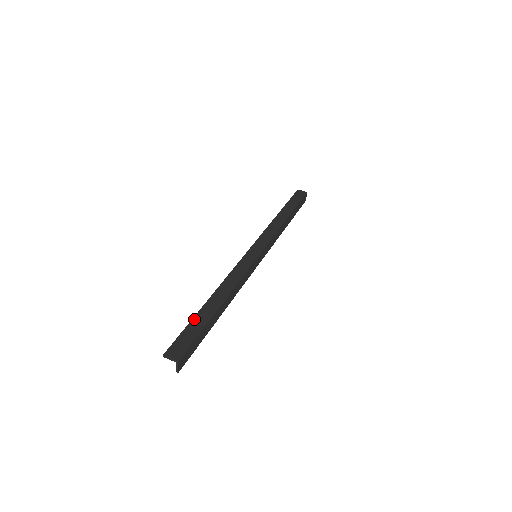
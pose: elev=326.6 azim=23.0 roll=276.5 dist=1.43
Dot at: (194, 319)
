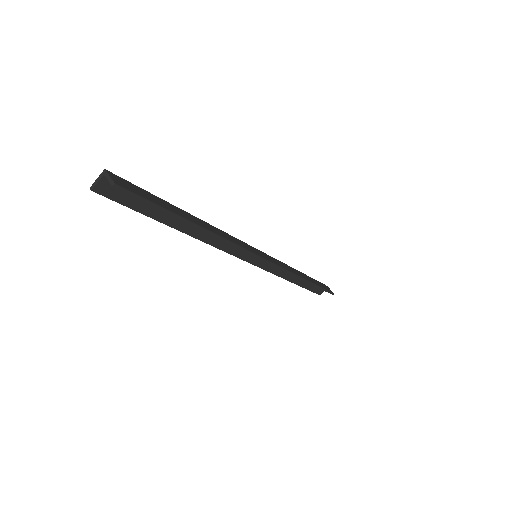
Dot at: (150, 214)
